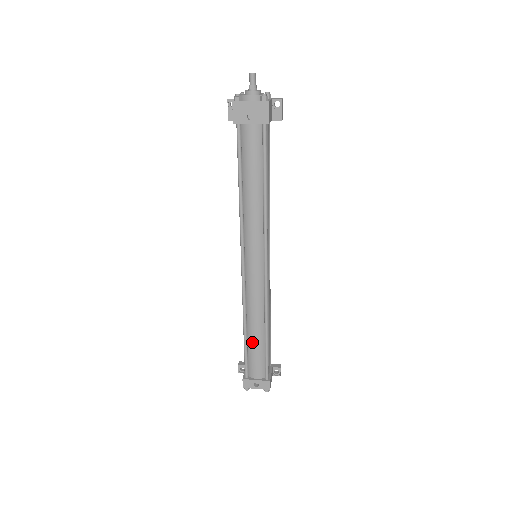
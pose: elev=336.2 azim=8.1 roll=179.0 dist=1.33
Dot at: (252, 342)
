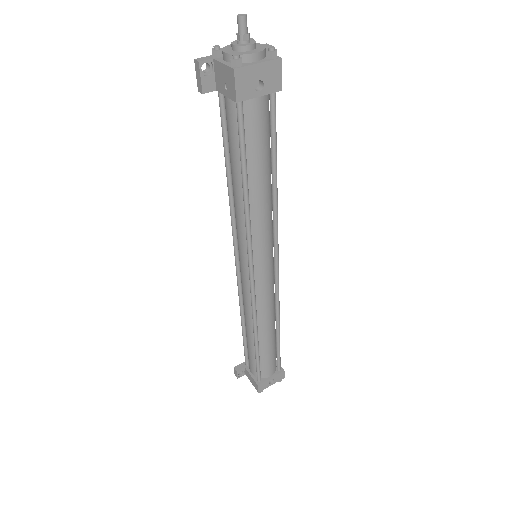
Dot at: (265, 346)
